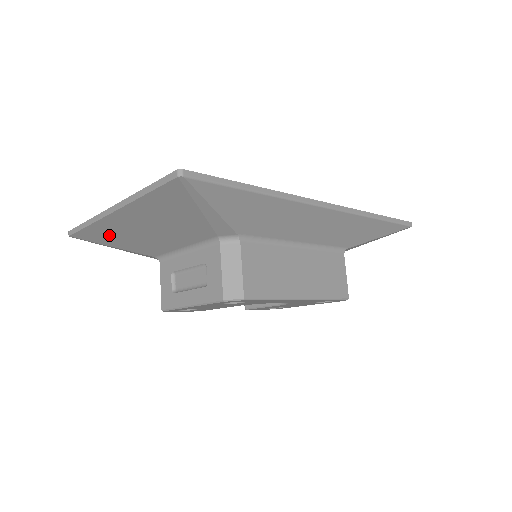
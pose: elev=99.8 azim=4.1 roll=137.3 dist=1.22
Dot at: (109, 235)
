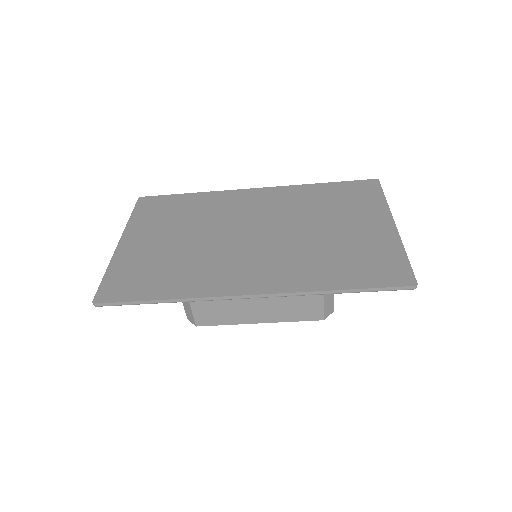
Dot at: occluded
